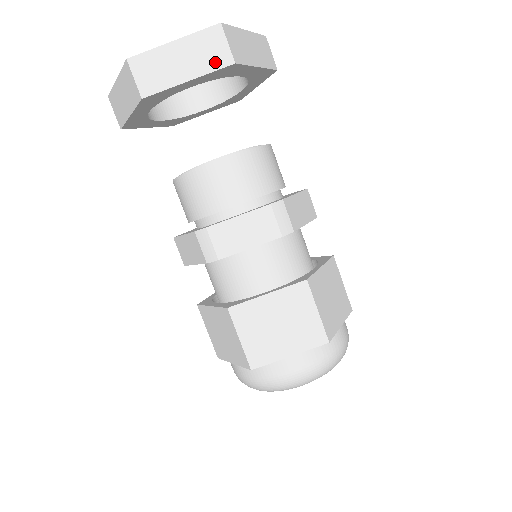
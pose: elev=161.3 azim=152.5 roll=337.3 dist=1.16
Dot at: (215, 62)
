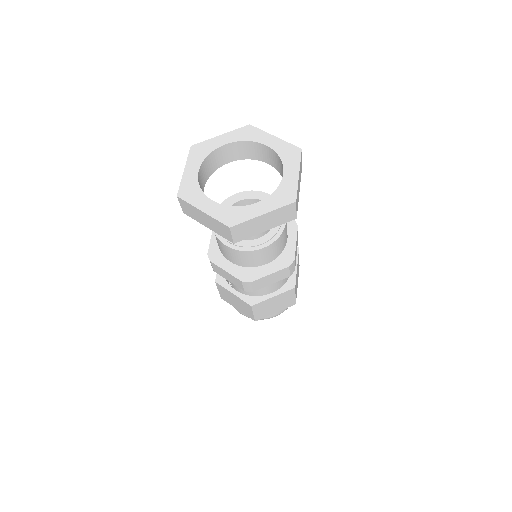
Dot at: (223, 235)
